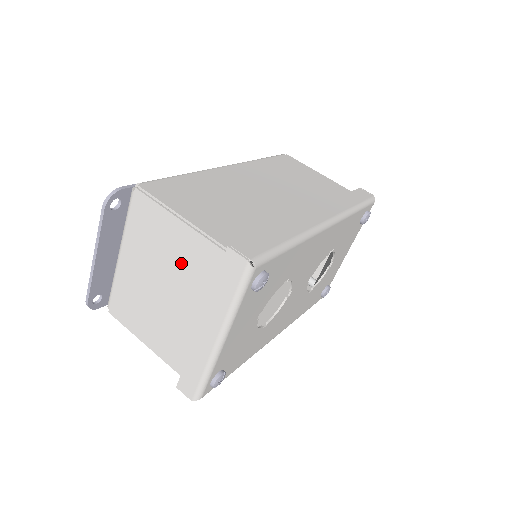
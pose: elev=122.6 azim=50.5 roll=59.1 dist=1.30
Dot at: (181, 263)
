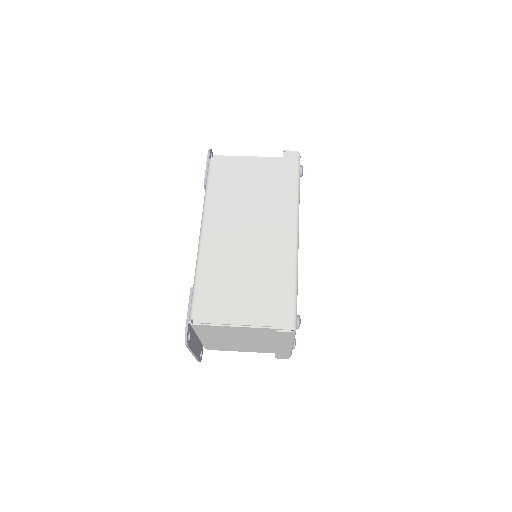
Dot at: (247, 334)
